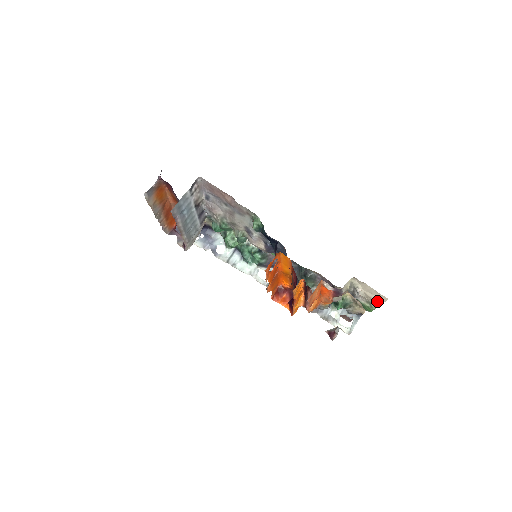
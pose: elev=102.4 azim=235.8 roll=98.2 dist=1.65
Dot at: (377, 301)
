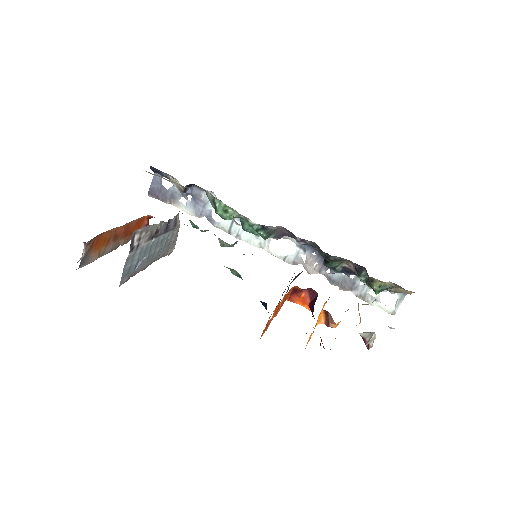
Dot at: occluded
